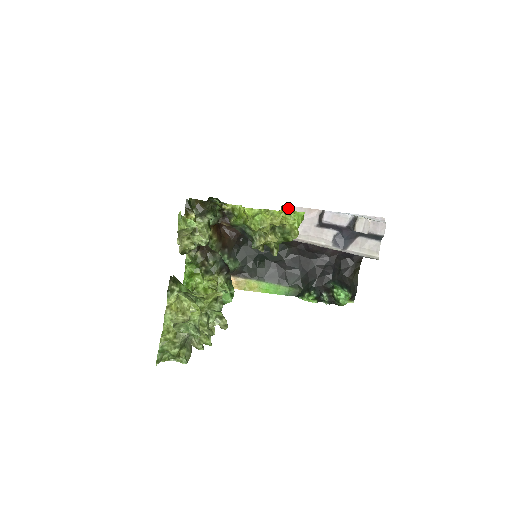
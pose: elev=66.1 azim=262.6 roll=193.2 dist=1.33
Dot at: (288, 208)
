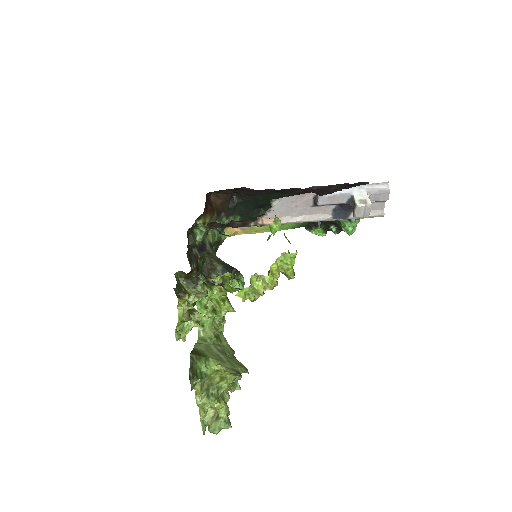
Dot at: (277, 200)
